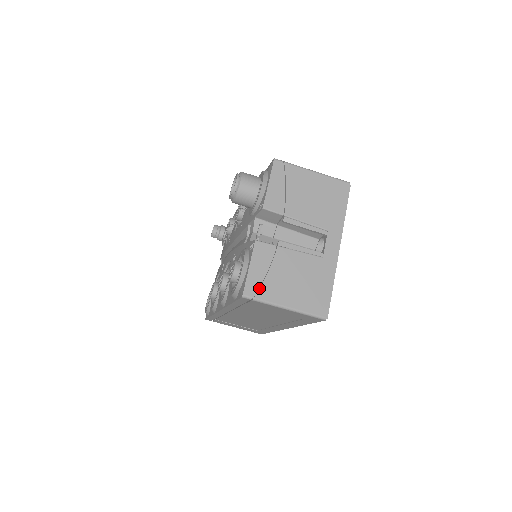
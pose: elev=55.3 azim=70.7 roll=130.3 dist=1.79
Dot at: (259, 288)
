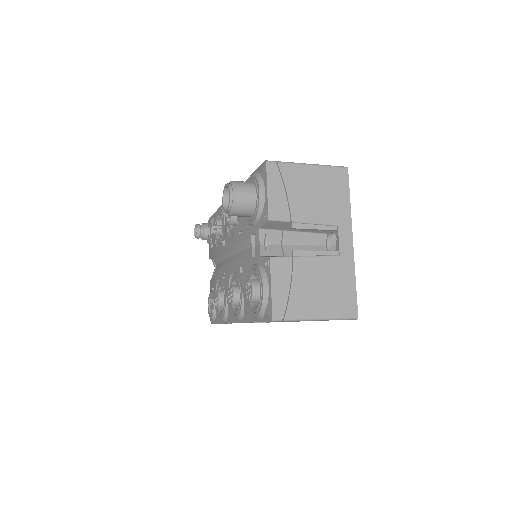
Dot at: (286, 307)
